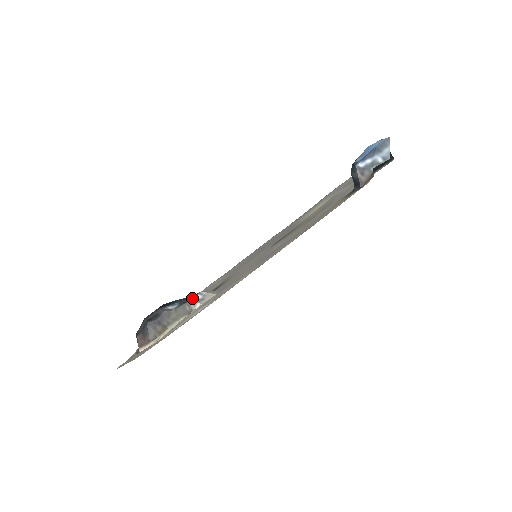
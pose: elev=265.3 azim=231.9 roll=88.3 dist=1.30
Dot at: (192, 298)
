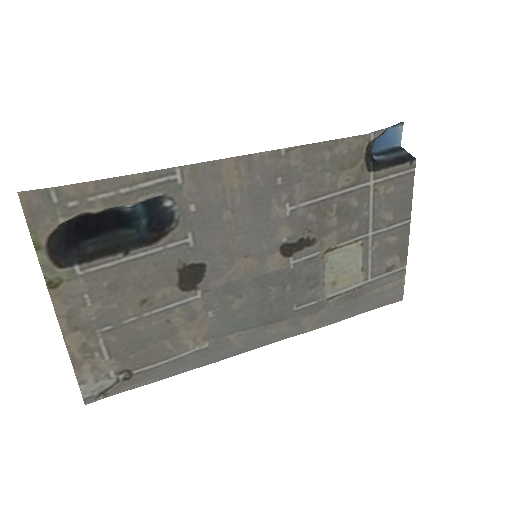
Dot at: (160, 197)
